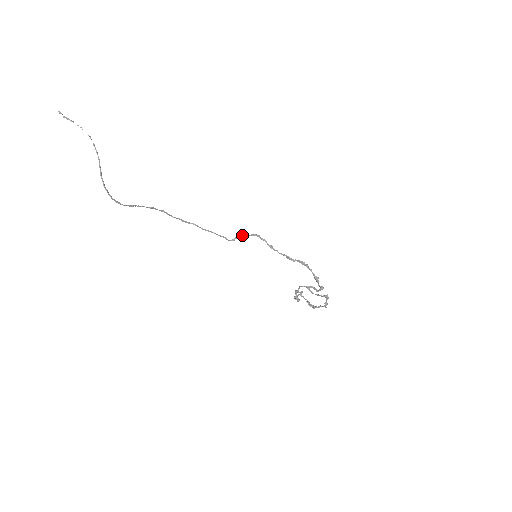
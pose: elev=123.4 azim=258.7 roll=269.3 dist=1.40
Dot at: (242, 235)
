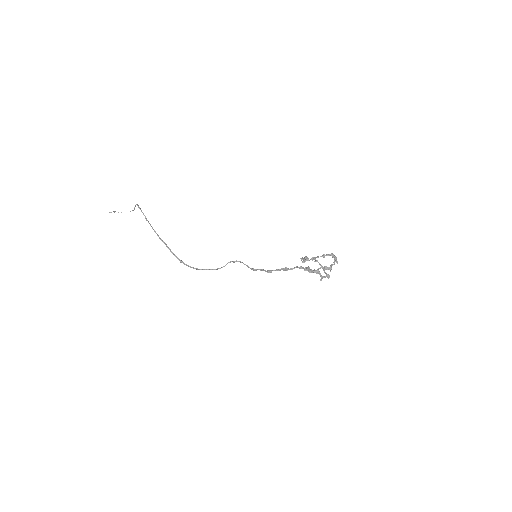
Dot at: (240, 262)
